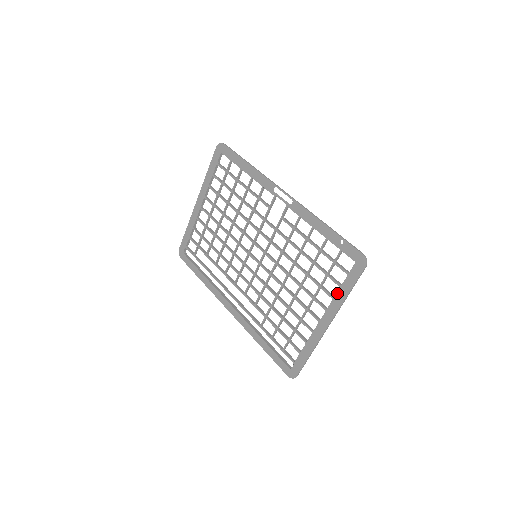
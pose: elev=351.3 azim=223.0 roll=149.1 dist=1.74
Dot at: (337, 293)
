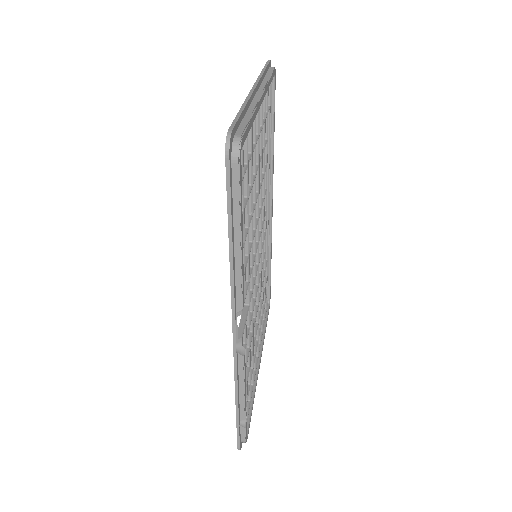
Dot at: occluded
